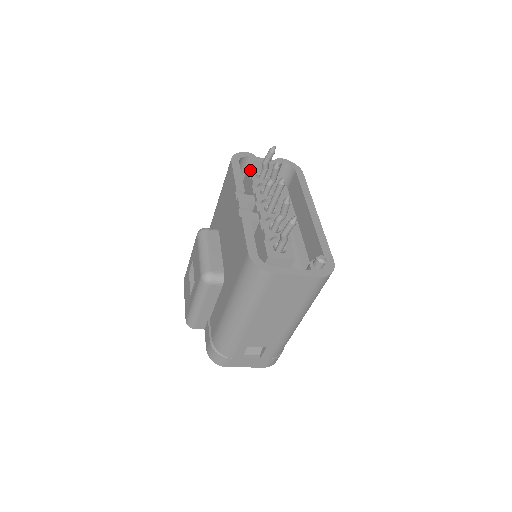
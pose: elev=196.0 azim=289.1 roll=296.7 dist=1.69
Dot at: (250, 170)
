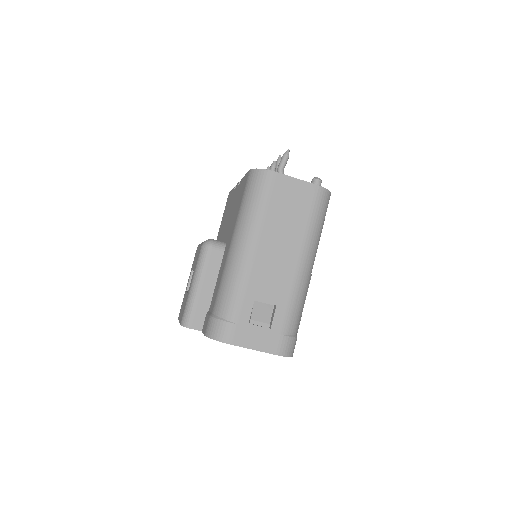
Dot at: occluded
